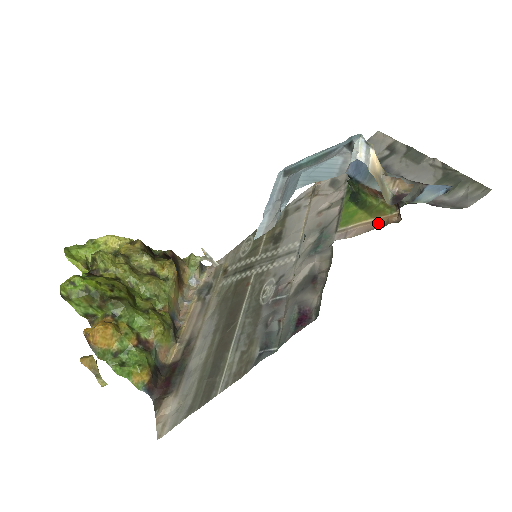
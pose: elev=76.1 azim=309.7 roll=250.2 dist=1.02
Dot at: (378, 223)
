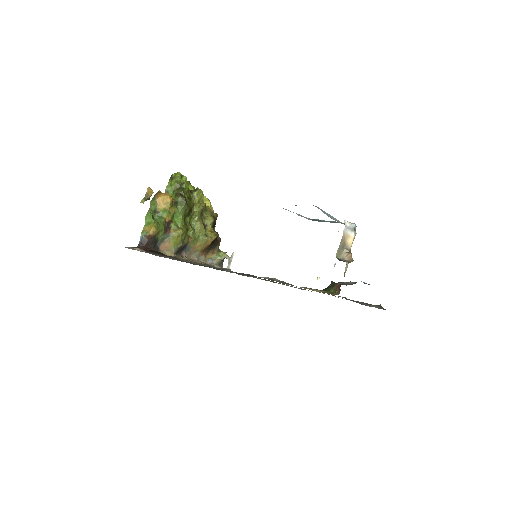
Dot at: (323, 292)
